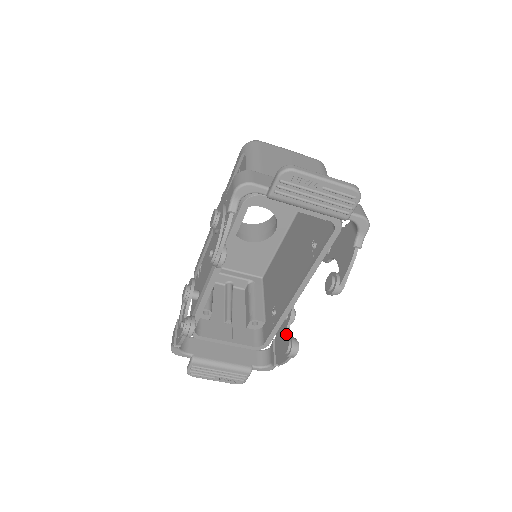
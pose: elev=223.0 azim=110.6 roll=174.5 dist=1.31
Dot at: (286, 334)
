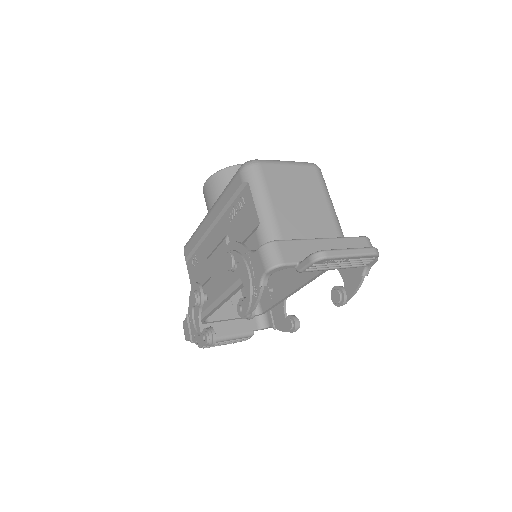
Dot at: (284, 307)
